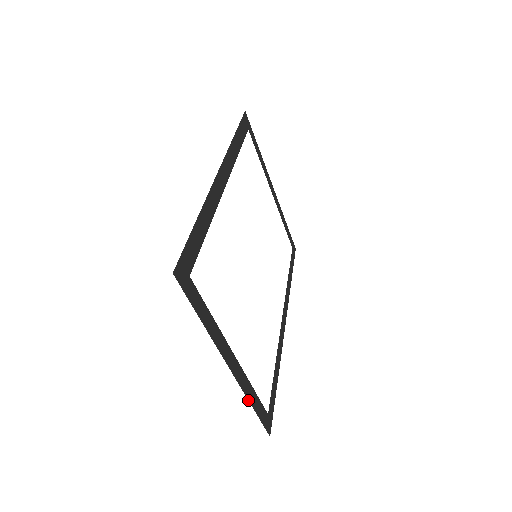
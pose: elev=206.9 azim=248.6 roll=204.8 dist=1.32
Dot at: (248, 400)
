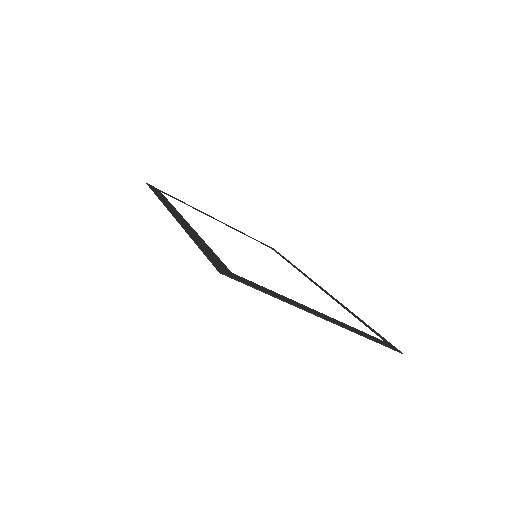
Dot at: occluded
